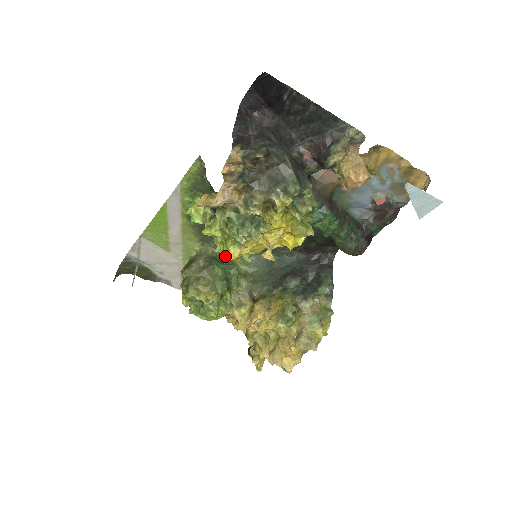
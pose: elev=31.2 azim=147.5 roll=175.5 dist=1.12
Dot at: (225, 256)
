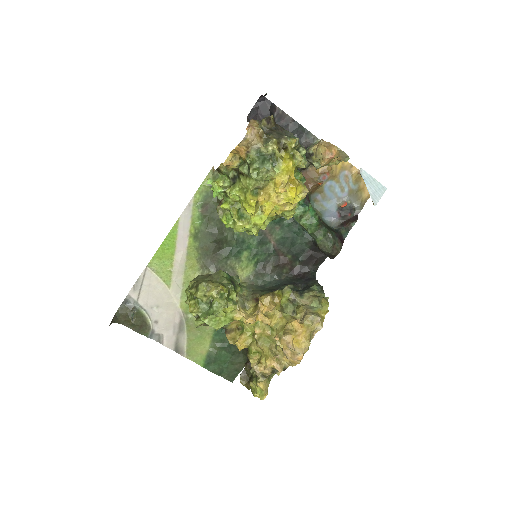
Dot at: (240, 223)
